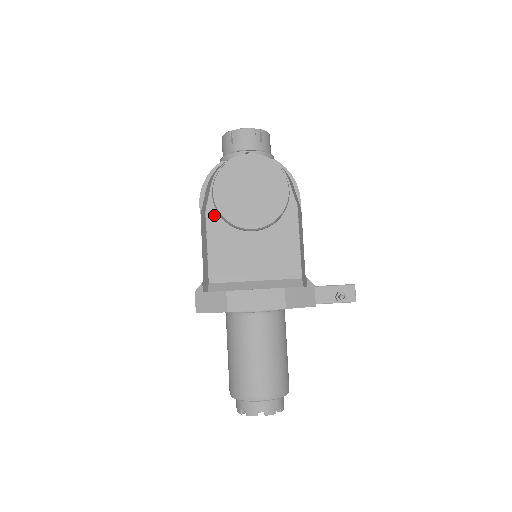
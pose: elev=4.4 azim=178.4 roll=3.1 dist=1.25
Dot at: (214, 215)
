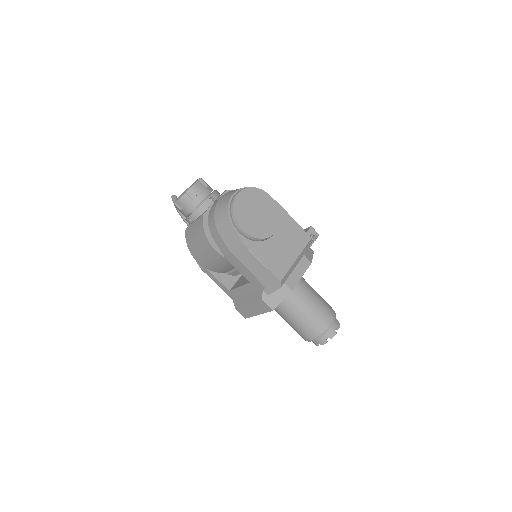
Dot at: (250, 243)
